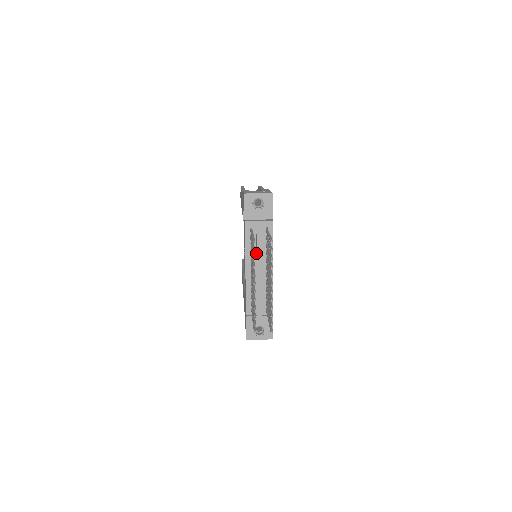
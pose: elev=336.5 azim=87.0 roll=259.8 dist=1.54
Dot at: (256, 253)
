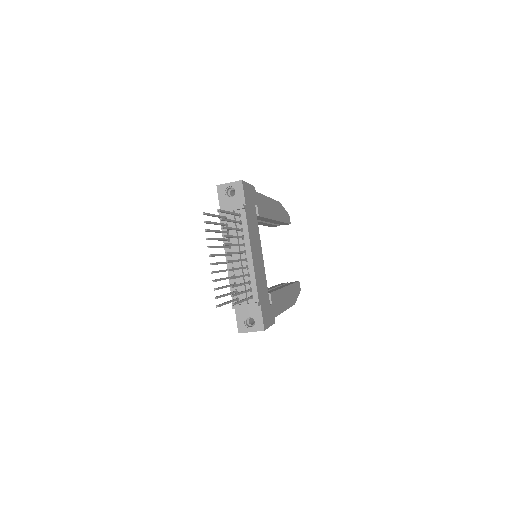
Dot at: (233, 240)
